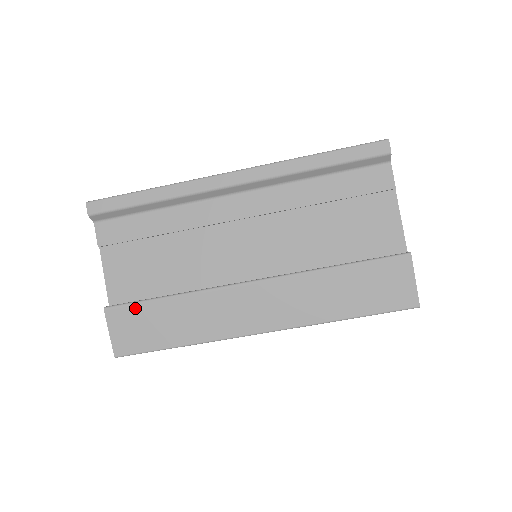
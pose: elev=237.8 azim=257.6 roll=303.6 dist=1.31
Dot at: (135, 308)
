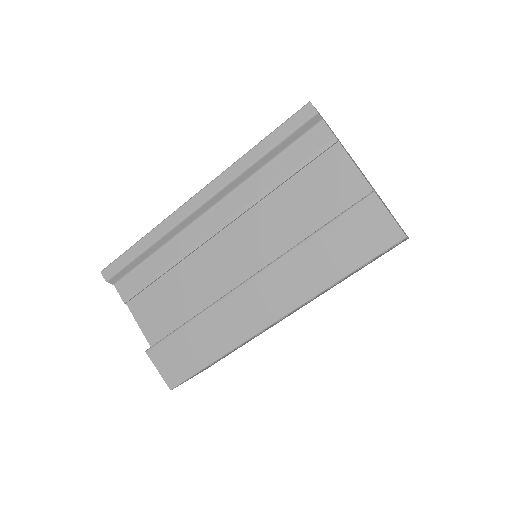
Dot at: (168, 342)
